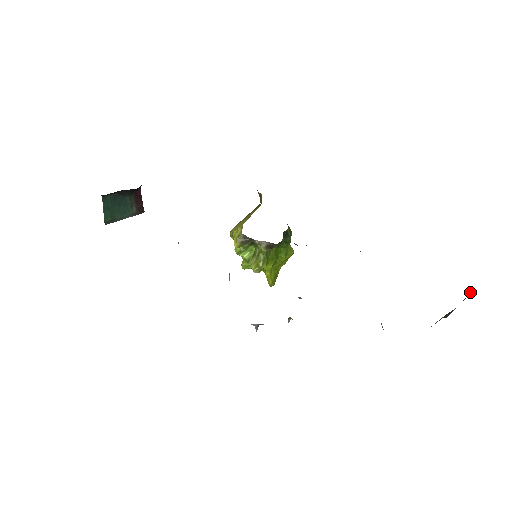
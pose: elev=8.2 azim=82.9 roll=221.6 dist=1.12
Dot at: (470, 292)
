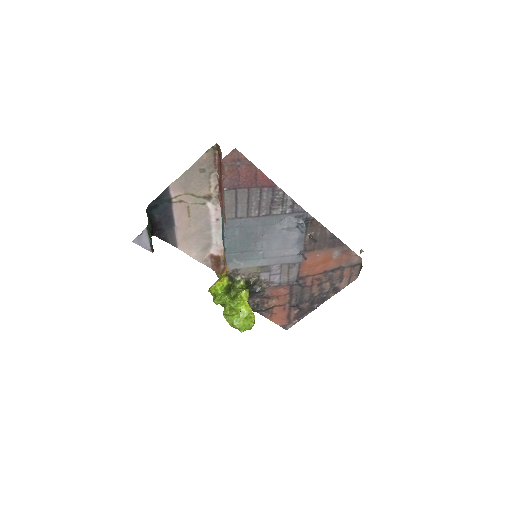
Dot at: (360, 252)
